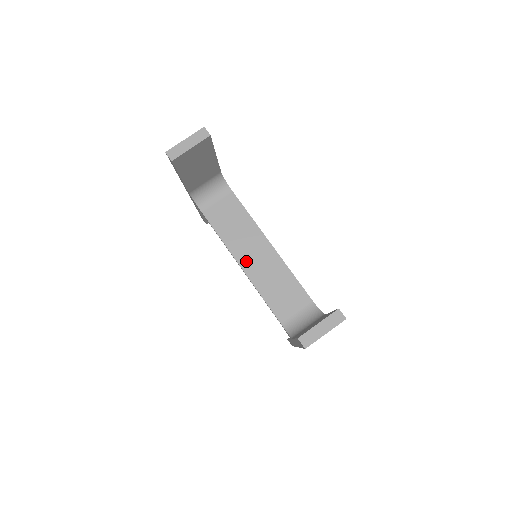
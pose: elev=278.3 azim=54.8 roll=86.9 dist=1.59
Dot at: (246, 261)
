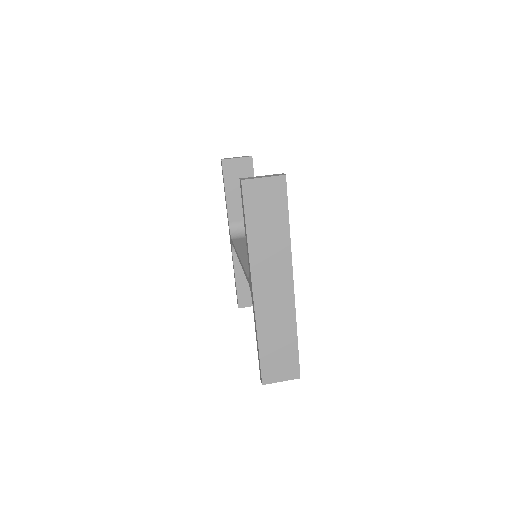
Dot at: (246, 255)
